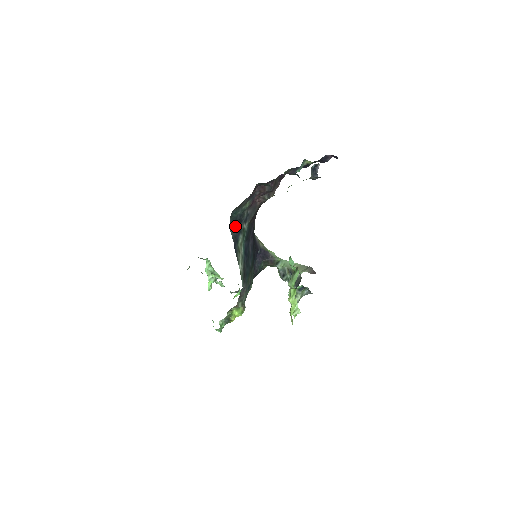
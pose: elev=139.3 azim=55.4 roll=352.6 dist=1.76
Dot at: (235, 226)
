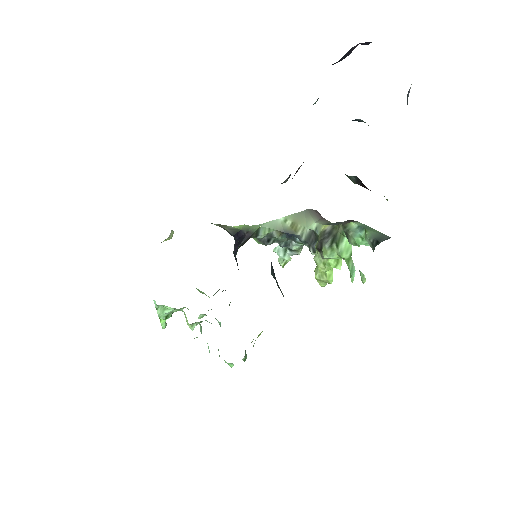
Dot at: occluded
